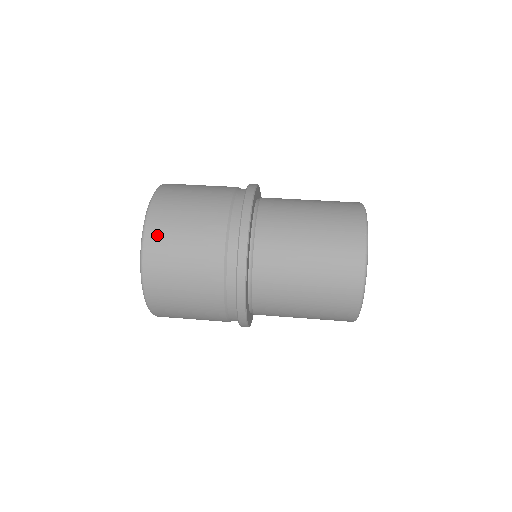
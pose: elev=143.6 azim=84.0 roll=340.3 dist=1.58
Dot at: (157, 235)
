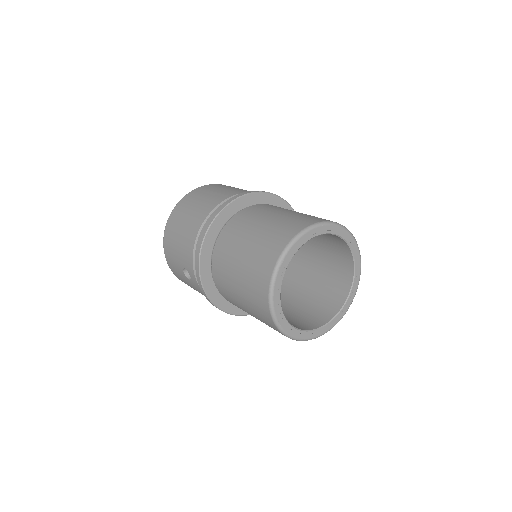
Dot at: (224, 185)
